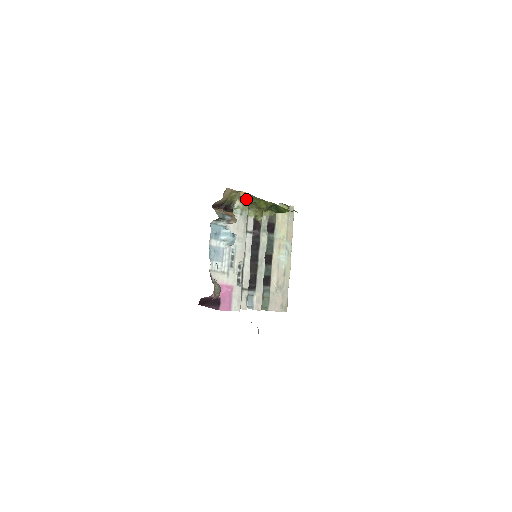
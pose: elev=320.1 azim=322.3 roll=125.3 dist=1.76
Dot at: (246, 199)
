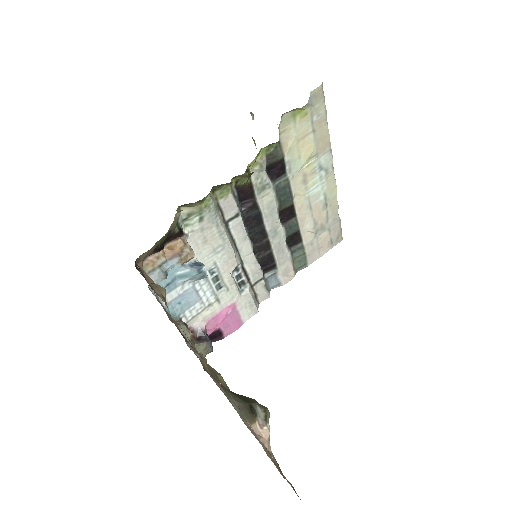
Dot at: (197, 202)
